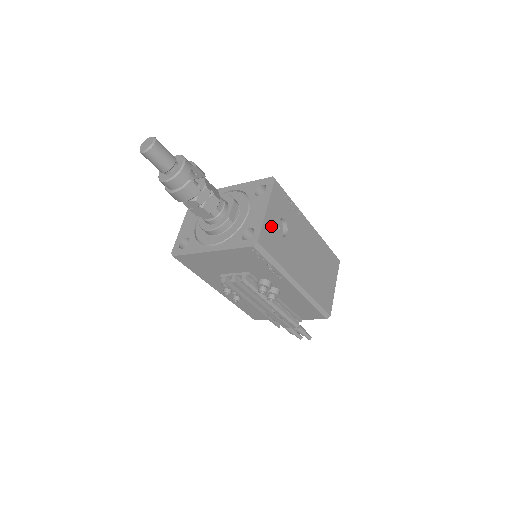
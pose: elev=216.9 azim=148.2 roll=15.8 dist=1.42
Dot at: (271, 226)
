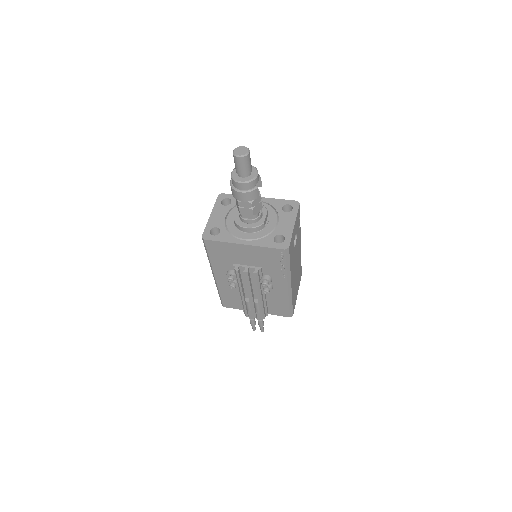
Dot at: (293, 238)
